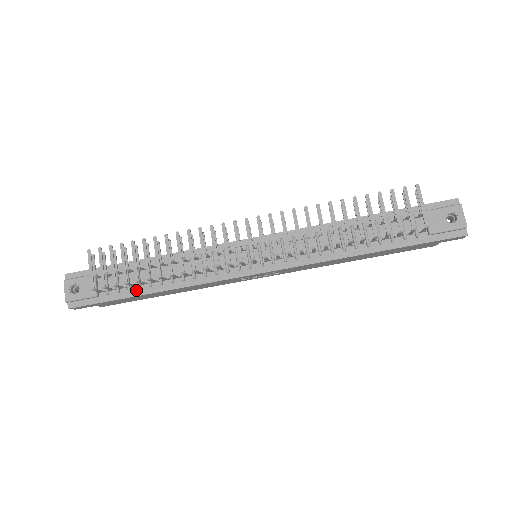
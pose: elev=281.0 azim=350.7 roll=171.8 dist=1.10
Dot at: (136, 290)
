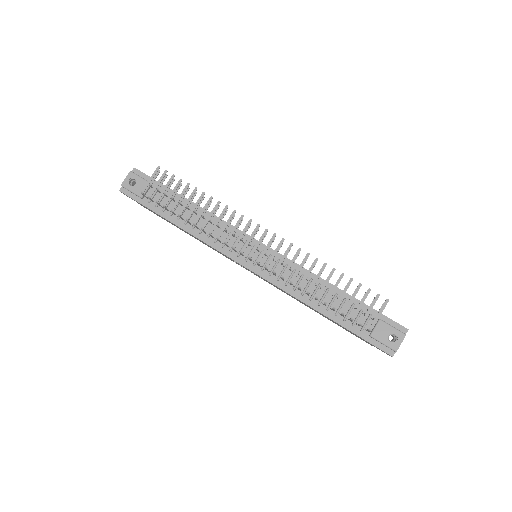
Dot at: (167, 214)
